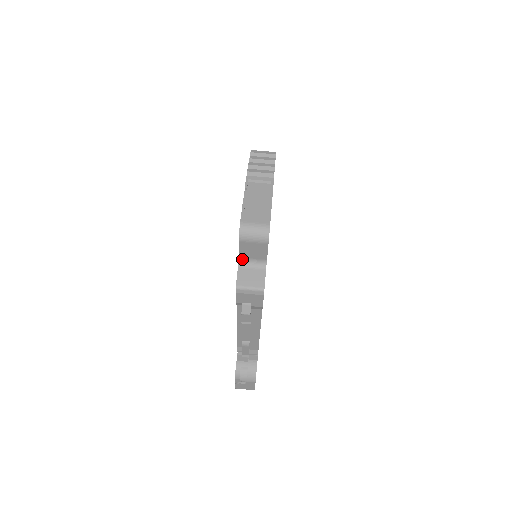
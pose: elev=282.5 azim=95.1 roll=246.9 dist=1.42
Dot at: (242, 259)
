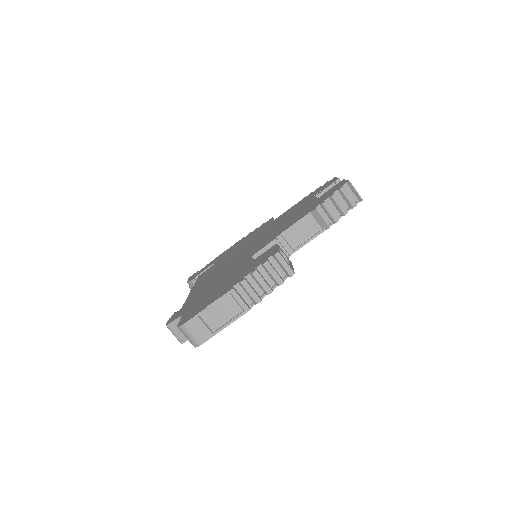
Dot at: occluded
